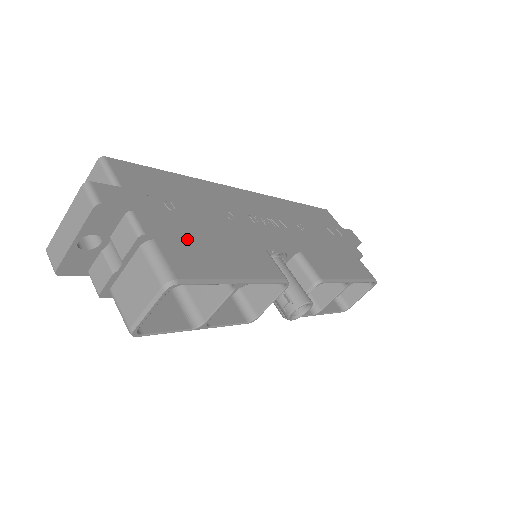
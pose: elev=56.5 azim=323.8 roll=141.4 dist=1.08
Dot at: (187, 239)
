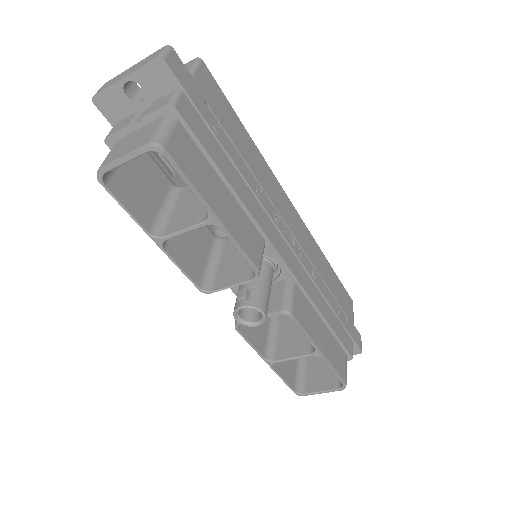
Dot at: (205, 150)
